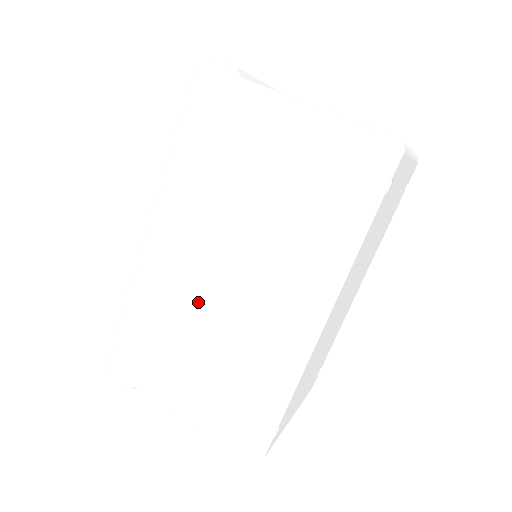
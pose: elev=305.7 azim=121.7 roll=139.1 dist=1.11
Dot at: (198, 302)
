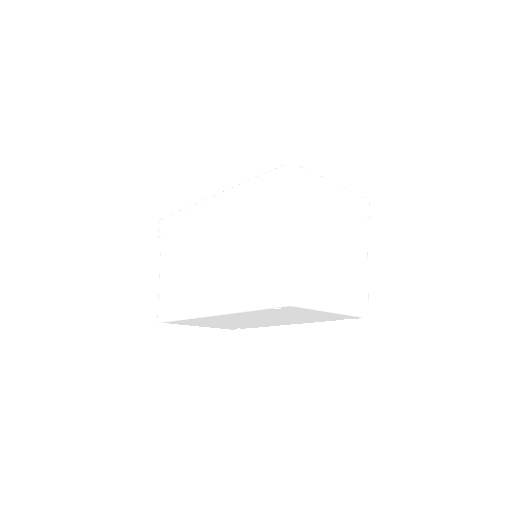
Dot at: (199, 246)
